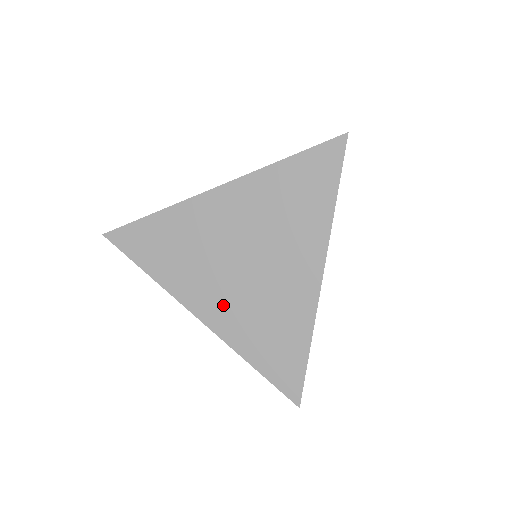
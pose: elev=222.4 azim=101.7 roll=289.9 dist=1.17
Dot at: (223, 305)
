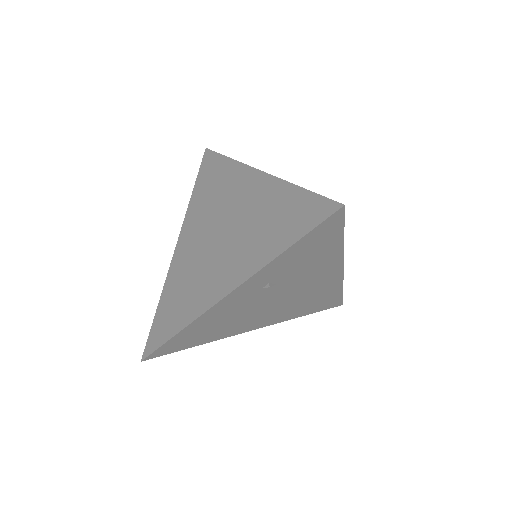
Dot at: (232, 265)
